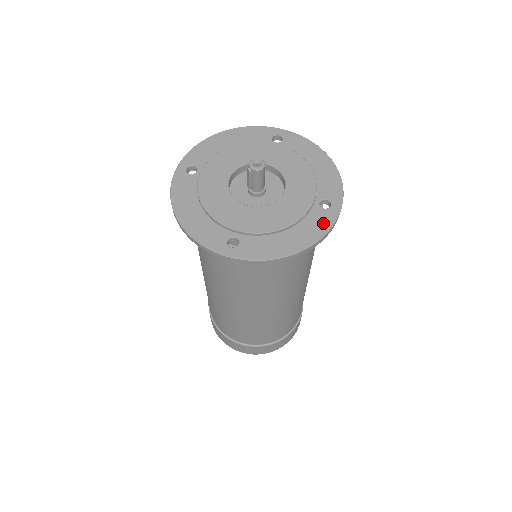
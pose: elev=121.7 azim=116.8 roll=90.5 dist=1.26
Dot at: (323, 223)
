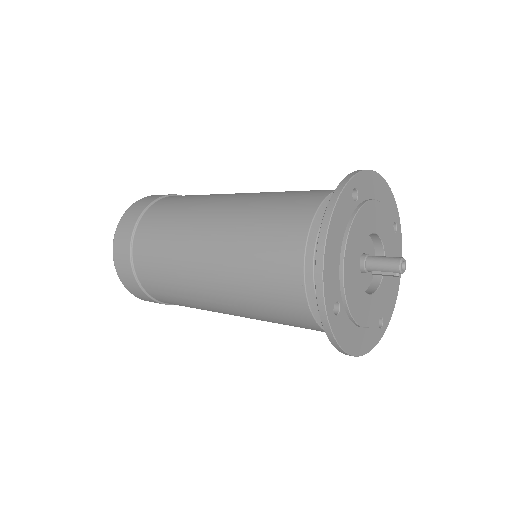
Dot at: (399, 246)
